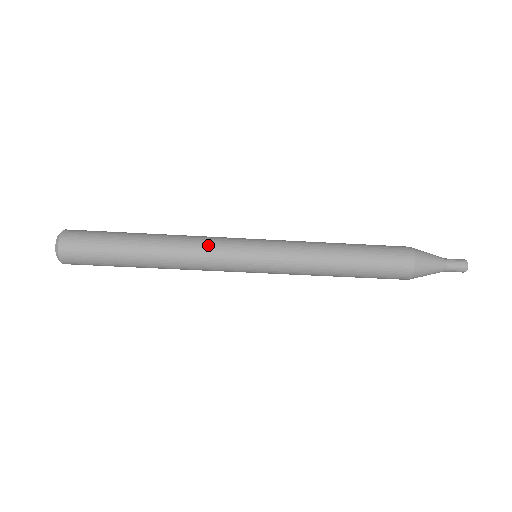
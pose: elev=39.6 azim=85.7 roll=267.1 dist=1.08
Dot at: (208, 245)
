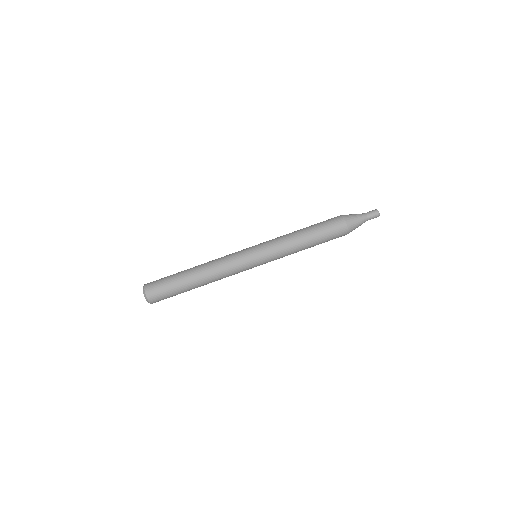
Dot at: occluded
